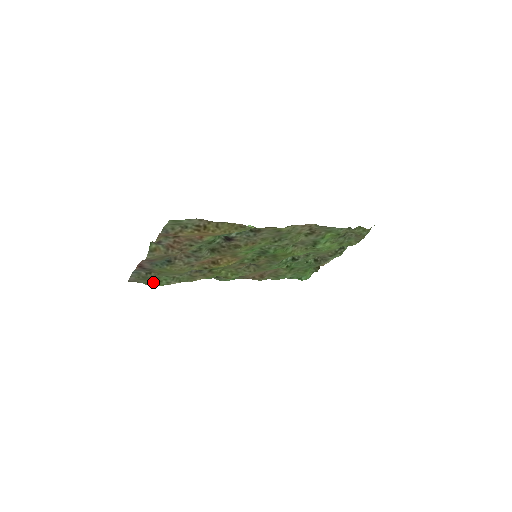
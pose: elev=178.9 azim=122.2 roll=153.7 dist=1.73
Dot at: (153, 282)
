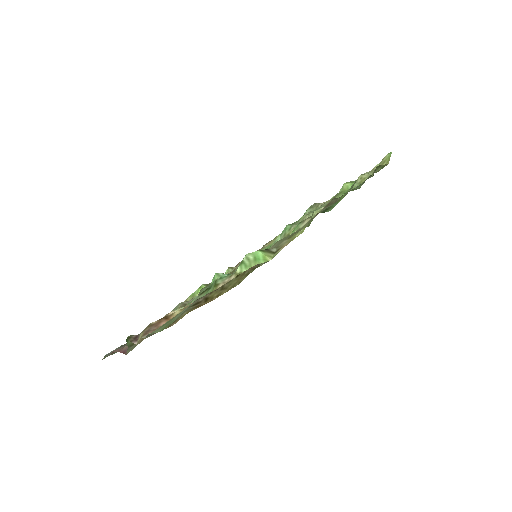
Dot at: occluded
